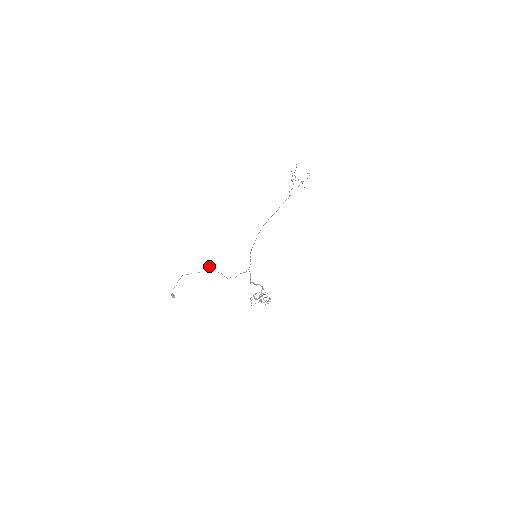
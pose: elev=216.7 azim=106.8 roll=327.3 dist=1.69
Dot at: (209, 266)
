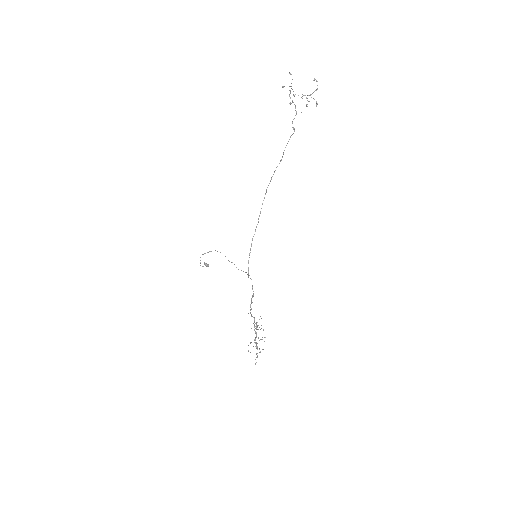
Dot at: occluded
